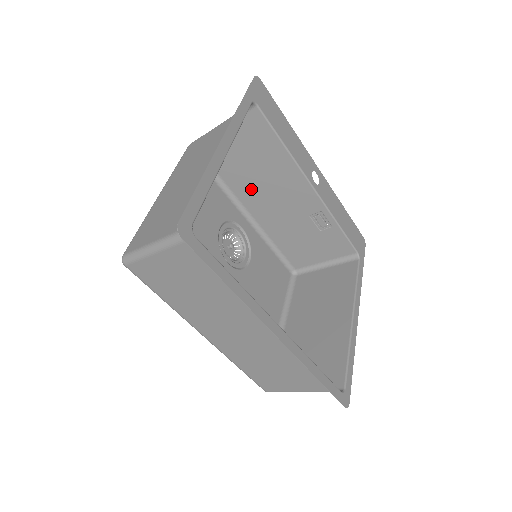
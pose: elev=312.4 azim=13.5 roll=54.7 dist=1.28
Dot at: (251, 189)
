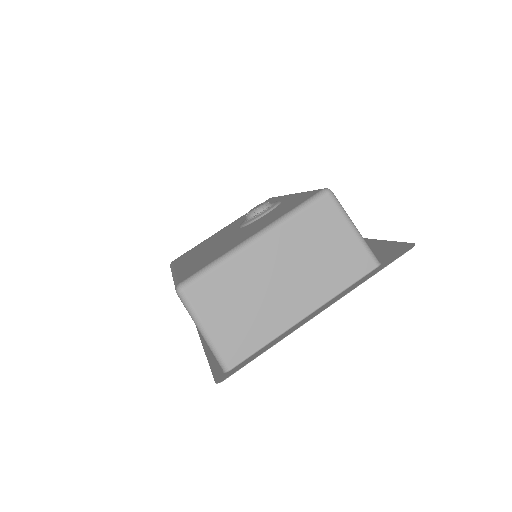
Dot at: occluded
